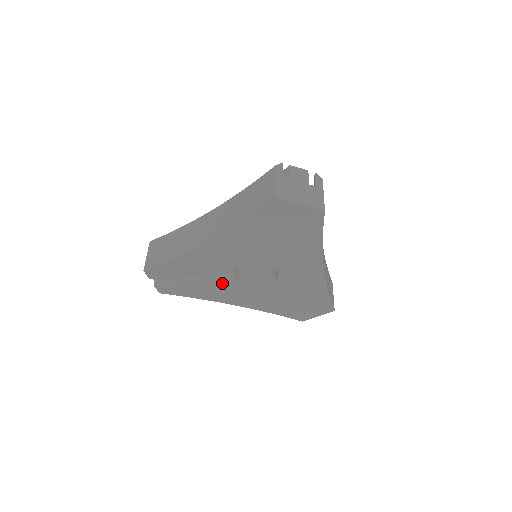
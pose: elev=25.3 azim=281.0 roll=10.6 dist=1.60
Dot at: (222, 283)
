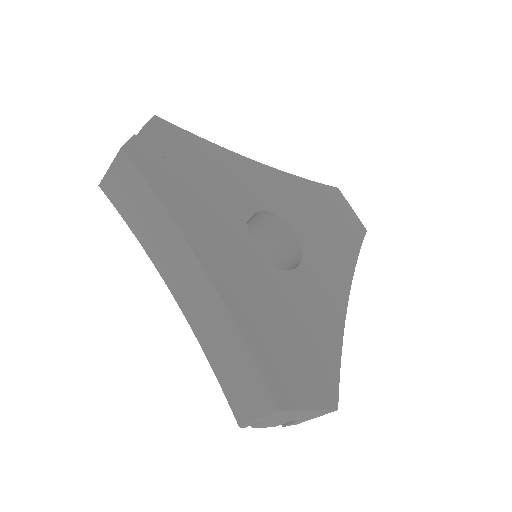
Dot at: (226, 216)
